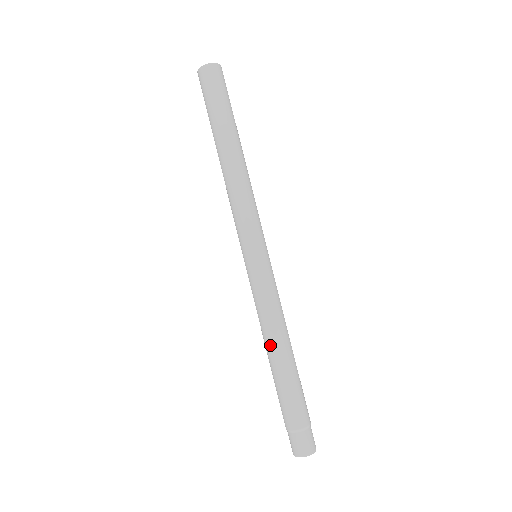
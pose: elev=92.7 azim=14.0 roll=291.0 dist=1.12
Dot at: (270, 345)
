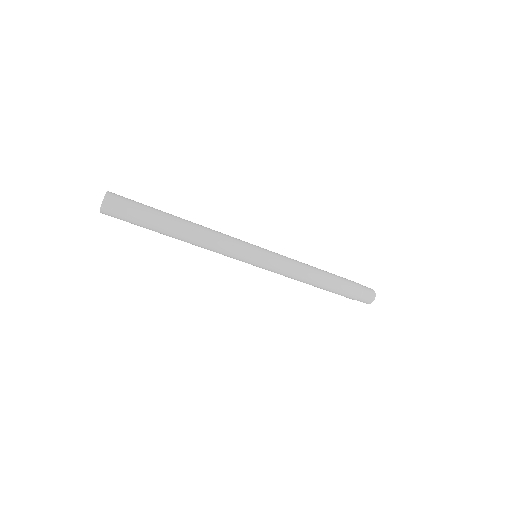
Dot at: (310, 284)
